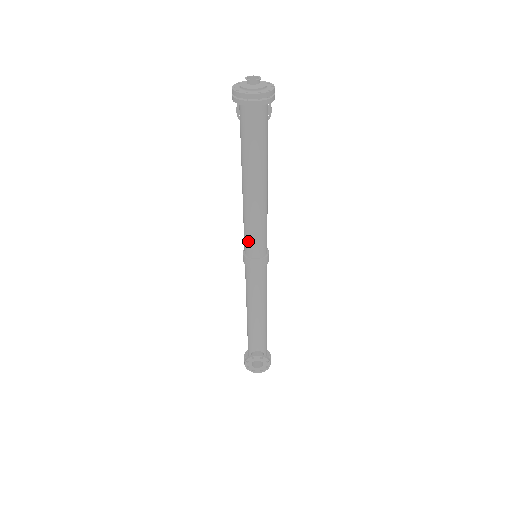
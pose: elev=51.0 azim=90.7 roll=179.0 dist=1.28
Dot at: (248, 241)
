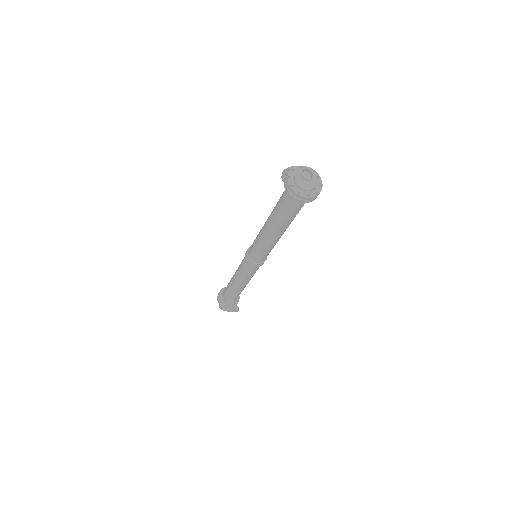
Dot at: (255, 253)
